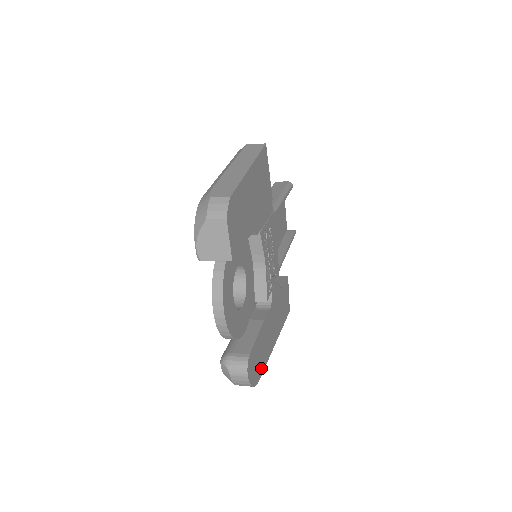
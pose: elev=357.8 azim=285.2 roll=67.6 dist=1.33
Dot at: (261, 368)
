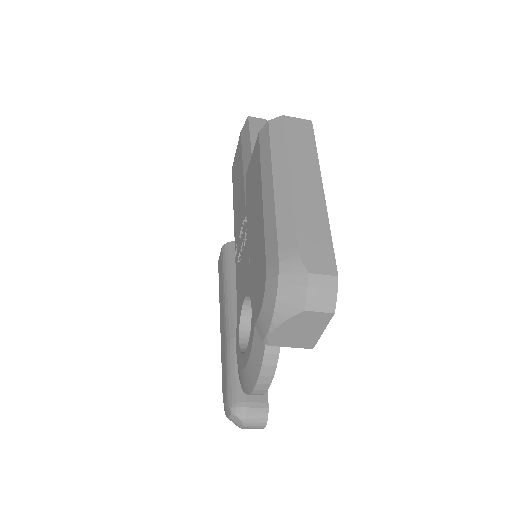
Dot at: occluded
